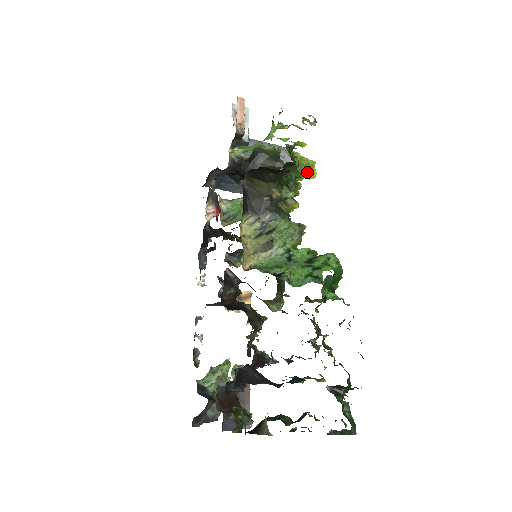
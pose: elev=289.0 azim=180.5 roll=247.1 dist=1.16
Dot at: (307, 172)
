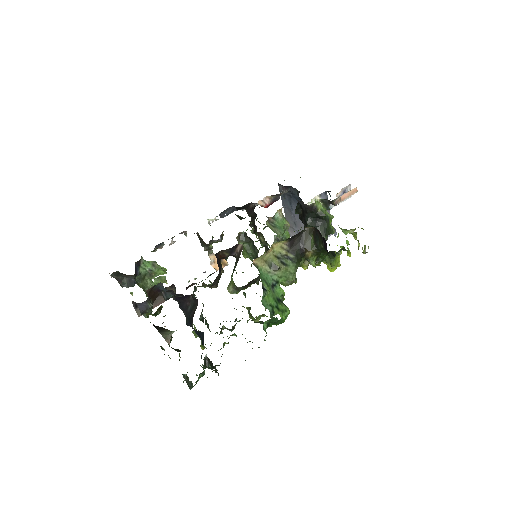
Dot at: (332, 266)
